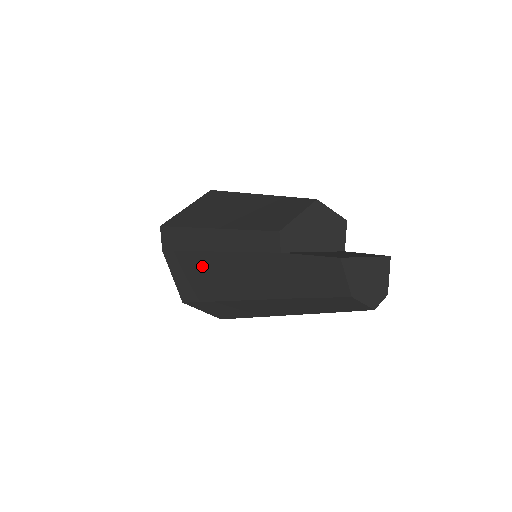
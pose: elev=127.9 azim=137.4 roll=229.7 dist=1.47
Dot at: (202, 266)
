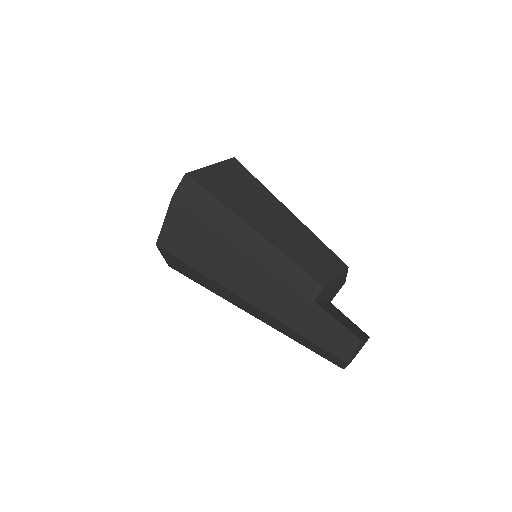
Dot at: (215, 244)
